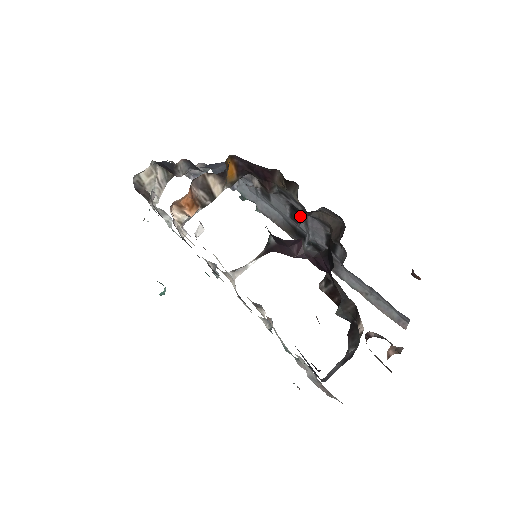
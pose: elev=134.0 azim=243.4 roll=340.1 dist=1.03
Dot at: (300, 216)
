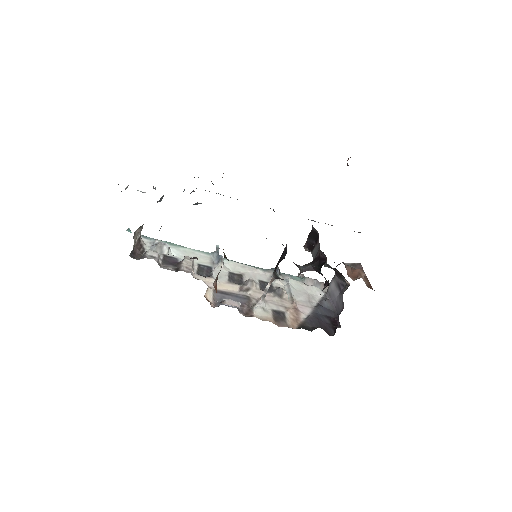
Dot at: occluded
